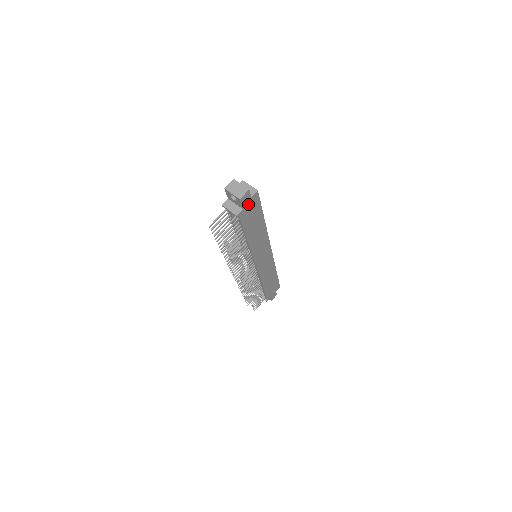
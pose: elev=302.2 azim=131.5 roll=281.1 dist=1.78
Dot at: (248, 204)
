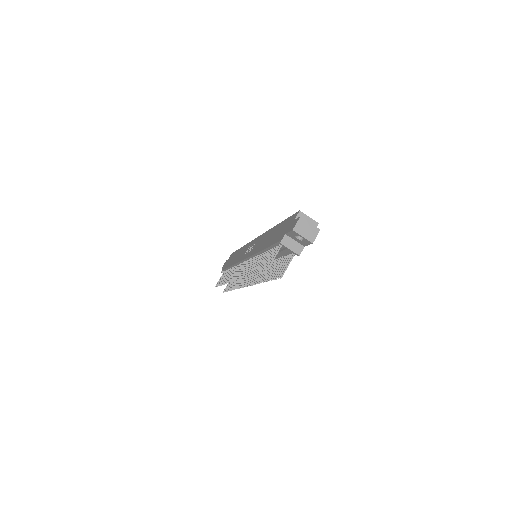
Dot at: occluded
